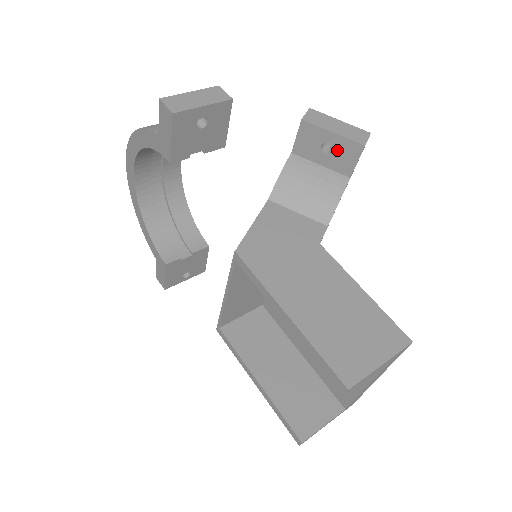
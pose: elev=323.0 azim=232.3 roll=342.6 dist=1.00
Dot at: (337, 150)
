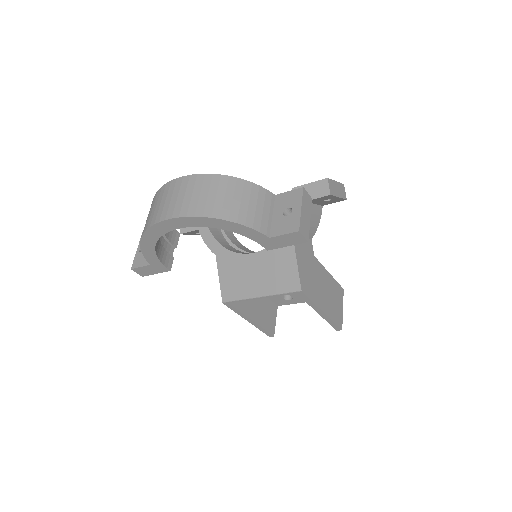
Dot at: (331, 201)
